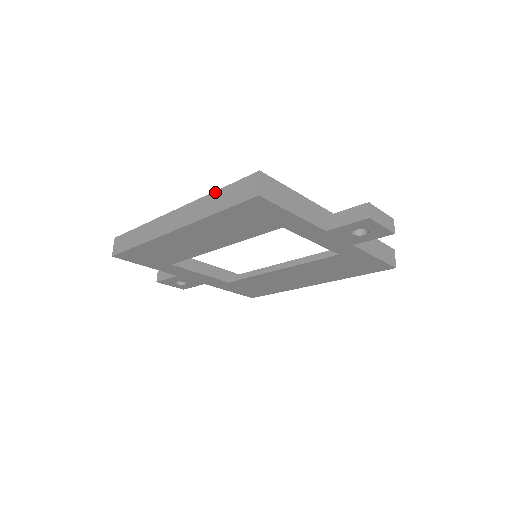
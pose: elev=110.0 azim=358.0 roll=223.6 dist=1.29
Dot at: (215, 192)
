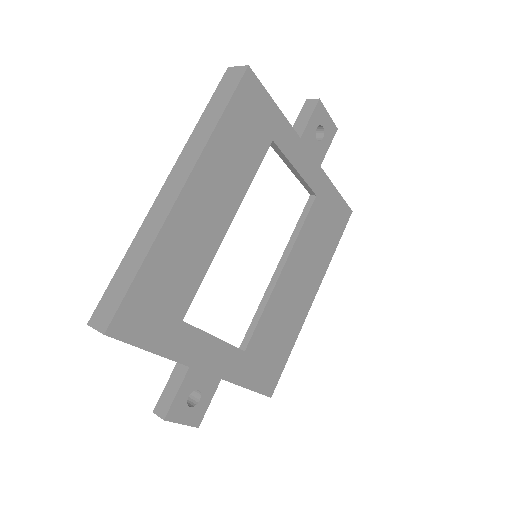
Dot at: (199, 121)
